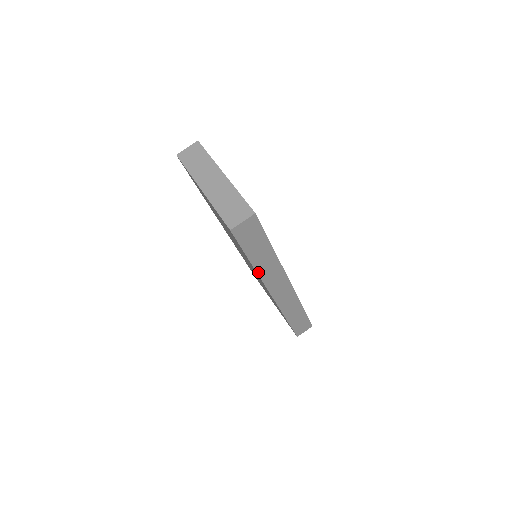
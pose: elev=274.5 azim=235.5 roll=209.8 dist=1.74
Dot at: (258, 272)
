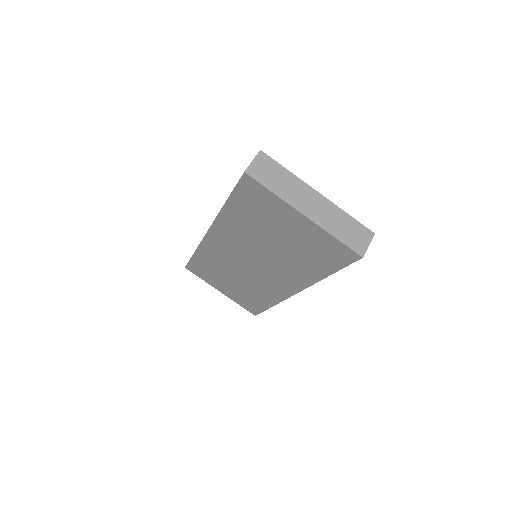
Dot at: (318, 280)
